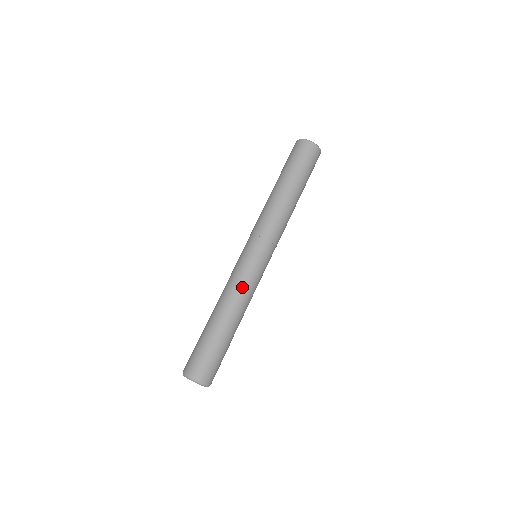
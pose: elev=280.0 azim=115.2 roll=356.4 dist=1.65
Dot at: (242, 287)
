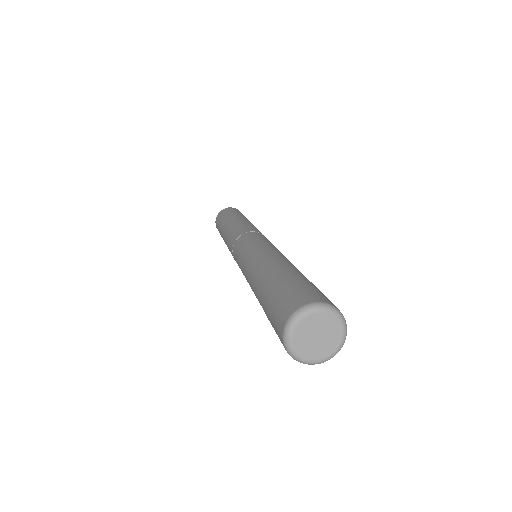
Dot at: (267, 249)
